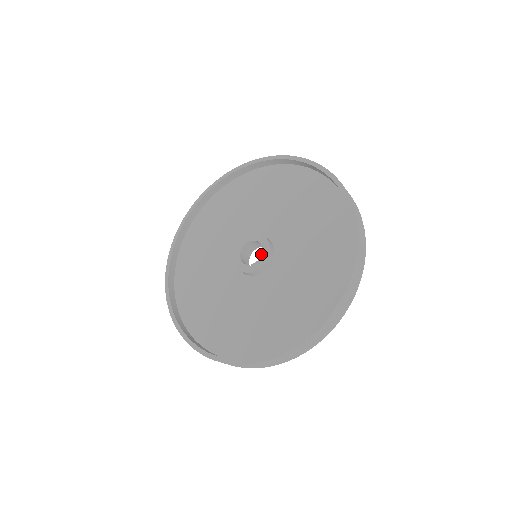
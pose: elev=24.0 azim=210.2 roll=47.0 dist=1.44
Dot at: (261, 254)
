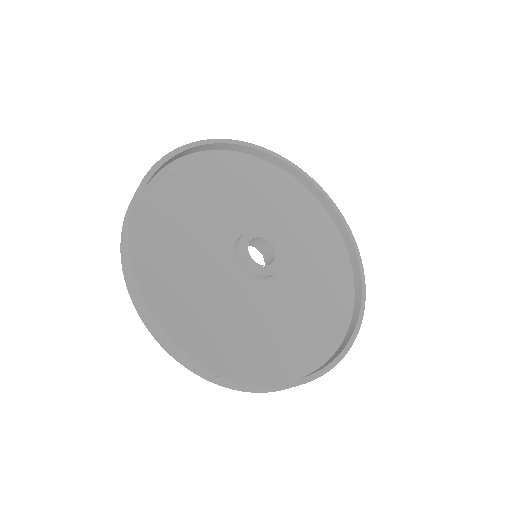
Dot at: (275, 256)
